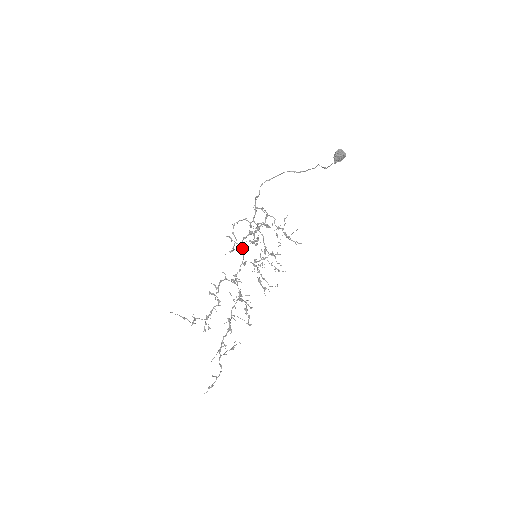
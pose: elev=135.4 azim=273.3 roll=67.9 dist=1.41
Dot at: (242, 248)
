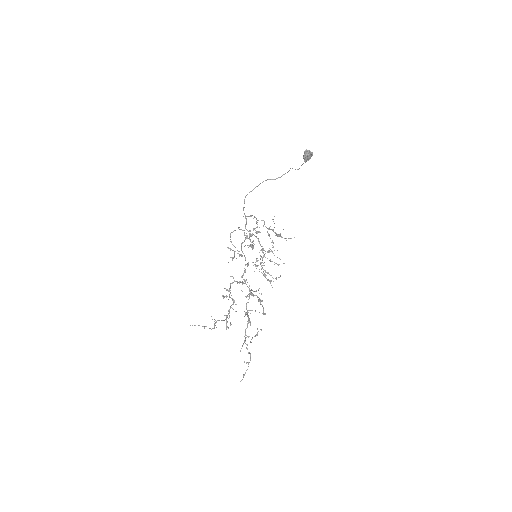
Dot at: (241, 255)
